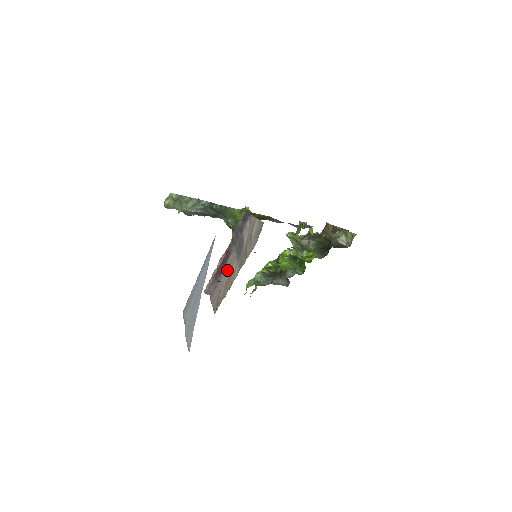
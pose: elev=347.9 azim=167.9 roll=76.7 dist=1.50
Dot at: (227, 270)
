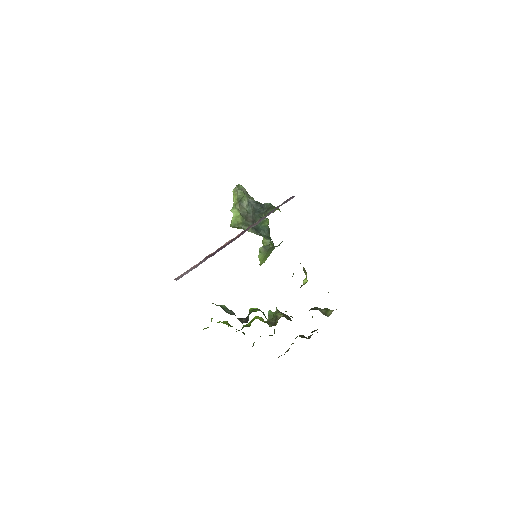
Dot at: occluded
